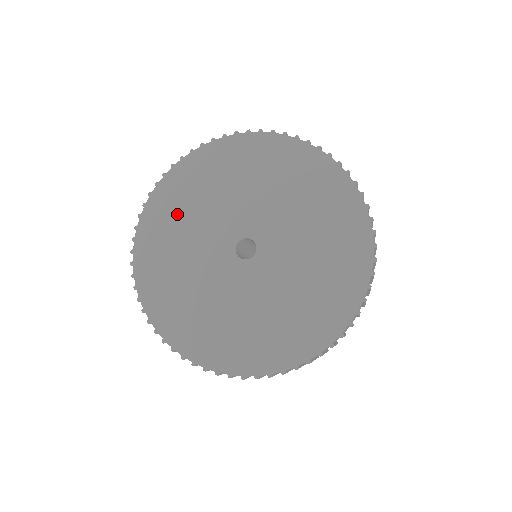
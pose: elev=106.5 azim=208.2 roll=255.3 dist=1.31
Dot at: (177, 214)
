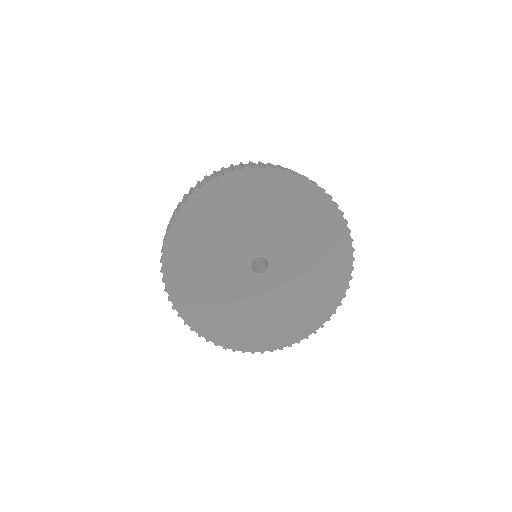
Dot at: (227, 209)
